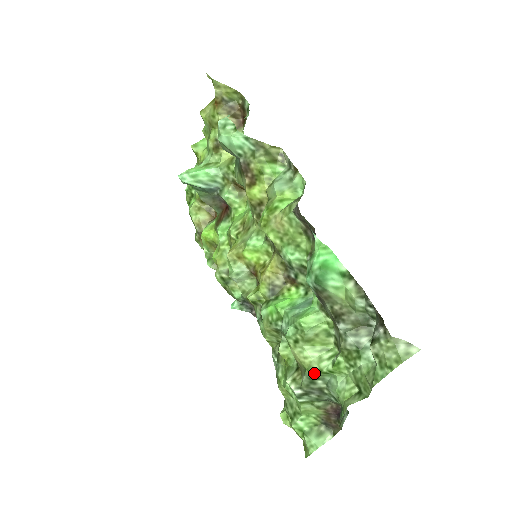
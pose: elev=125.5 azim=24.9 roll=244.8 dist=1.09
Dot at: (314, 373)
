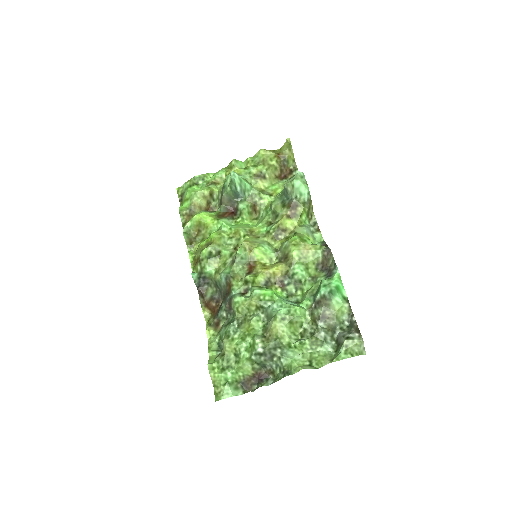
Dot at: (283, 343)
